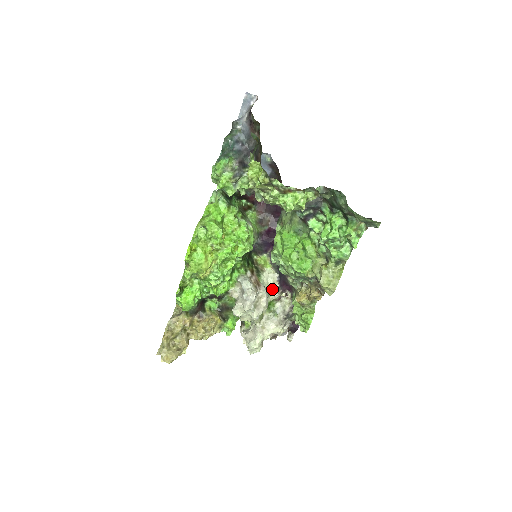
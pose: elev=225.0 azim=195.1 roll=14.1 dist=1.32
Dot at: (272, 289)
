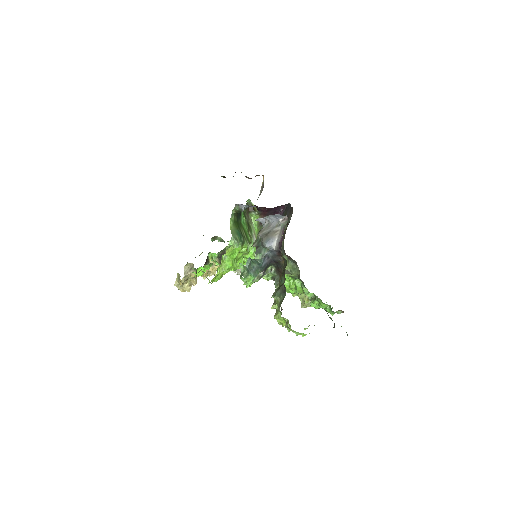
Dot at: occluded
